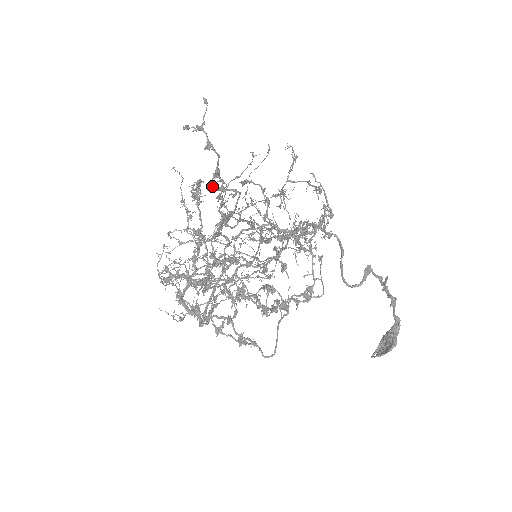
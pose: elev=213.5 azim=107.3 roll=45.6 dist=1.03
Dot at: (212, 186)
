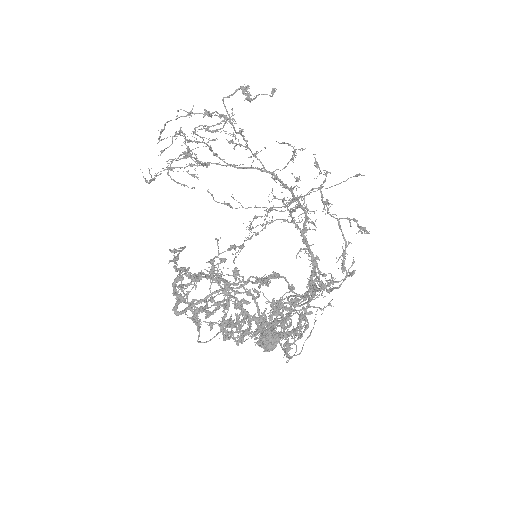
Dot at: (280, 304)
